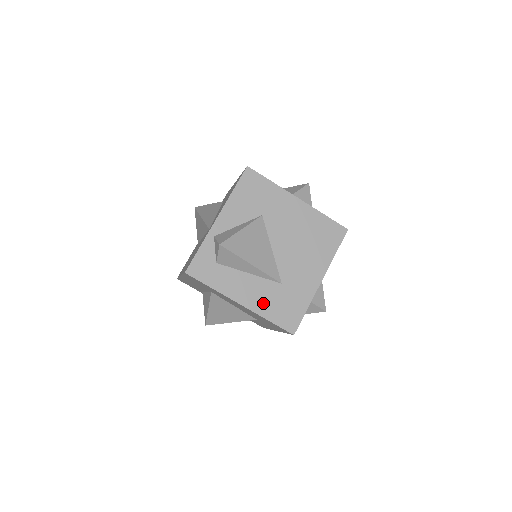
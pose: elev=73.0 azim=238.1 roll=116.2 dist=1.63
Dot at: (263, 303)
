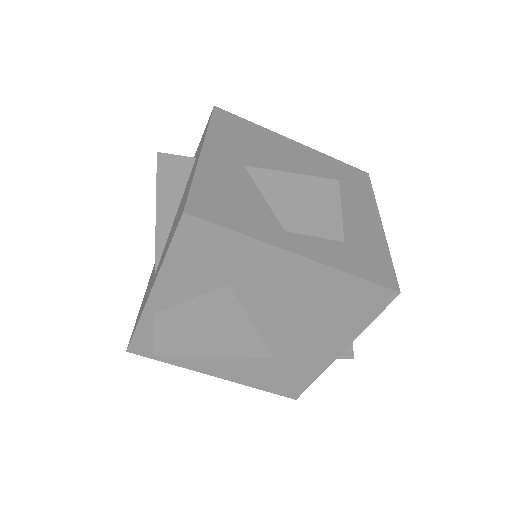
Dot at: (247, 375)
